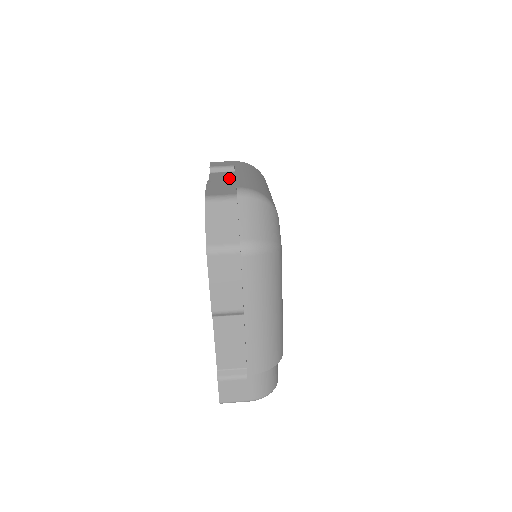
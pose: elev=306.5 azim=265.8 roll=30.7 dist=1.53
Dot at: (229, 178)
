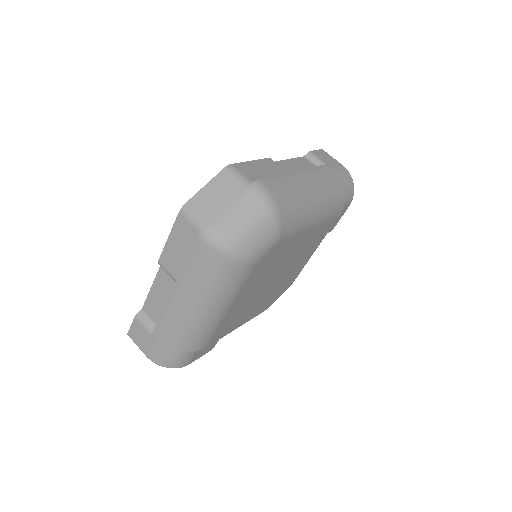
Dot at: occluded
